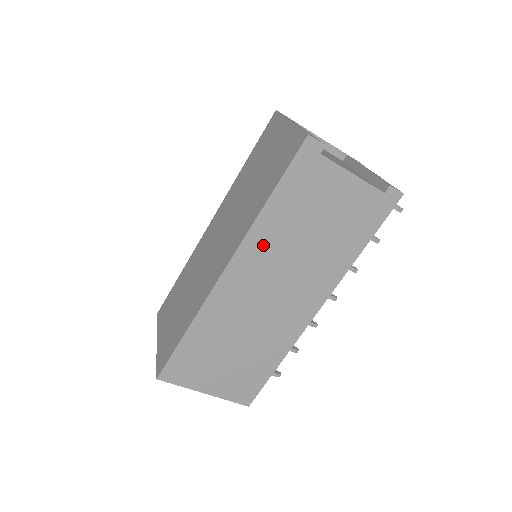
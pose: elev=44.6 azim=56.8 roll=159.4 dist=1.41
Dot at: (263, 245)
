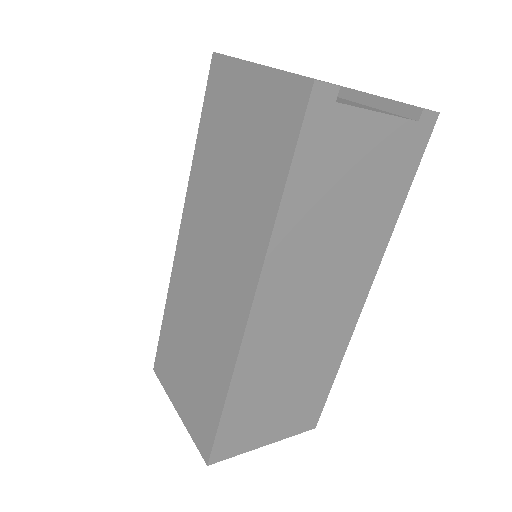
Dot at: (290, 256)
